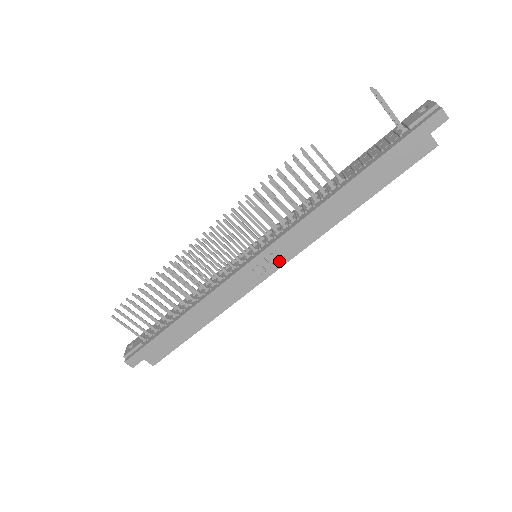
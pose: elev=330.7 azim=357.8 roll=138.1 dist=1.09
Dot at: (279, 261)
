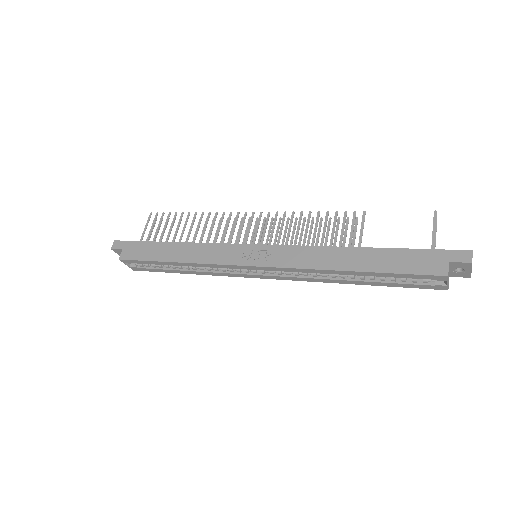
Dot at: (264, 261)
